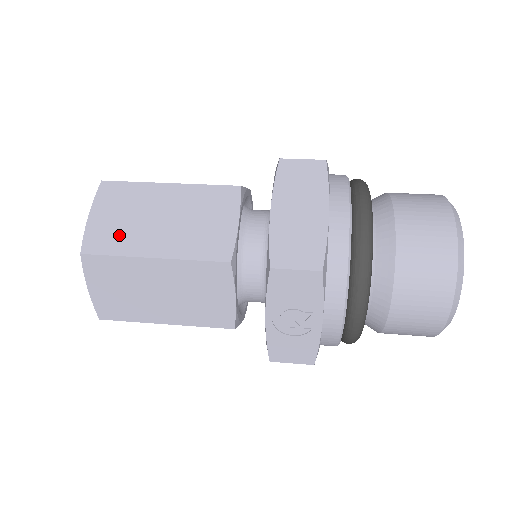
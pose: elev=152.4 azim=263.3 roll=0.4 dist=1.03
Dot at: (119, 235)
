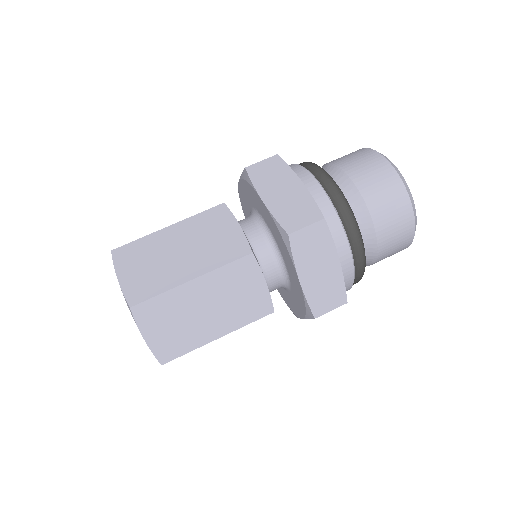
Dot at: (181, 339)
